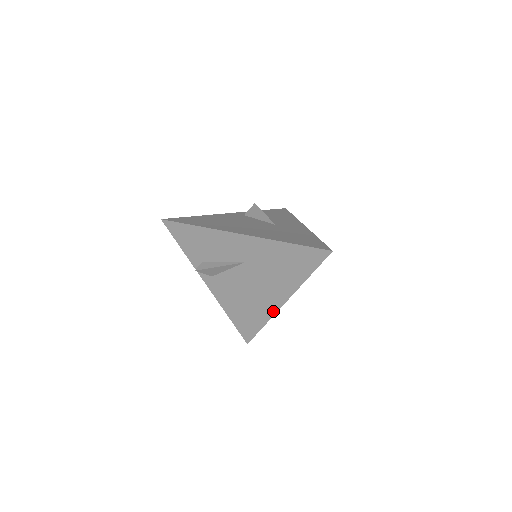
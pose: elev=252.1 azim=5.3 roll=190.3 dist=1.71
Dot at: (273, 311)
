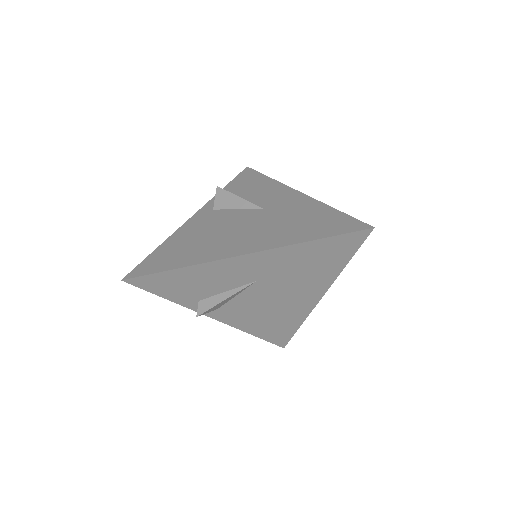
Dot at: (308, 311)
